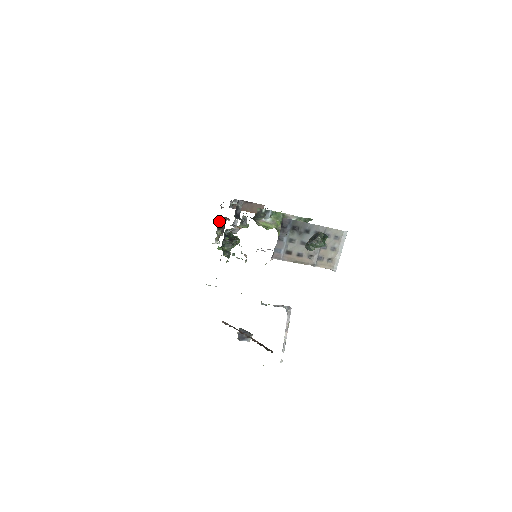
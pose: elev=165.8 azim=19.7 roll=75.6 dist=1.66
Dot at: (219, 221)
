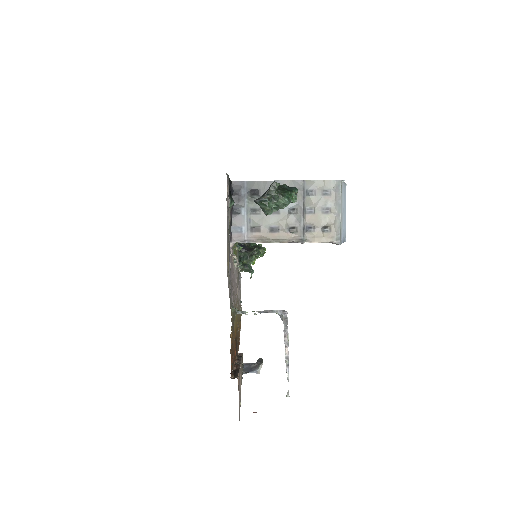
Dot at: occluded
